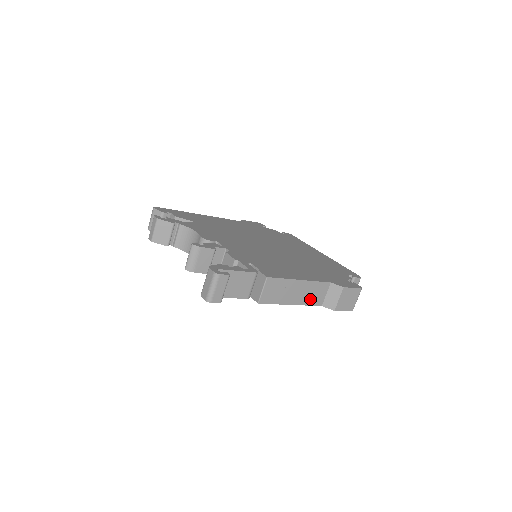
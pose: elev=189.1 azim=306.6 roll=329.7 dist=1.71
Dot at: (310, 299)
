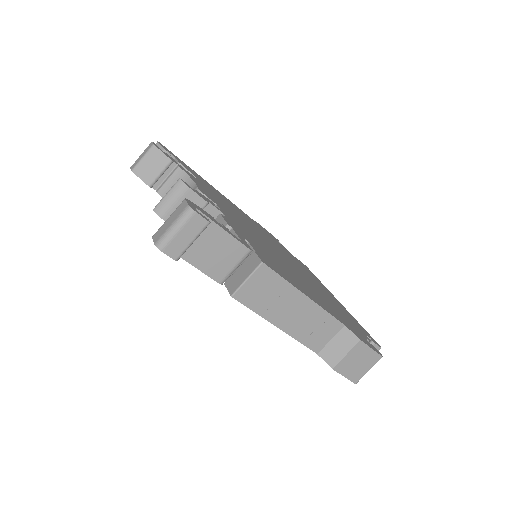
Dot at: (306, 334)
